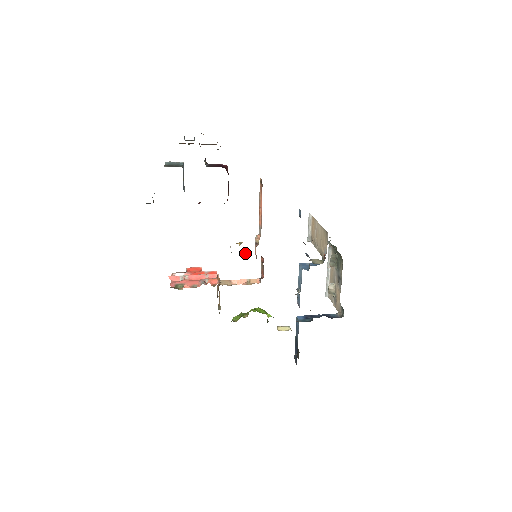
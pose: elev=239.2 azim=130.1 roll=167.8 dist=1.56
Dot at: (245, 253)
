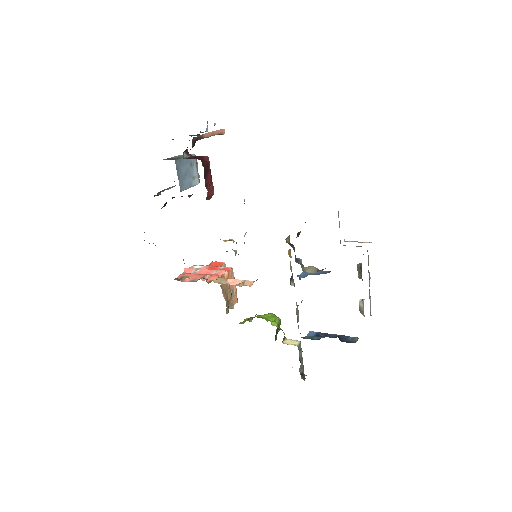
Dot at: (234, 251)
